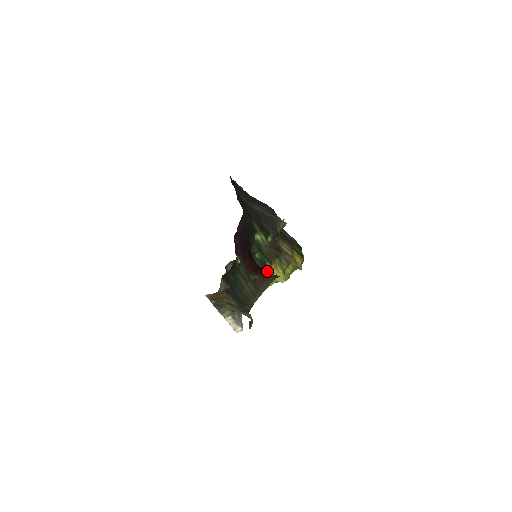
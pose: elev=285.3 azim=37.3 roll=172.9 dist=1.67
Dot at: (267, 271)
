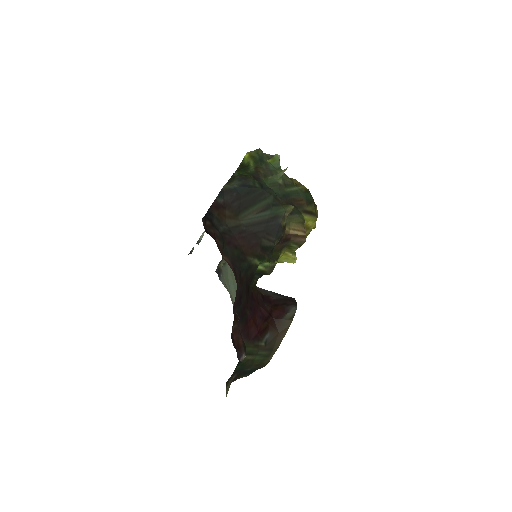
Dot at: occluded
